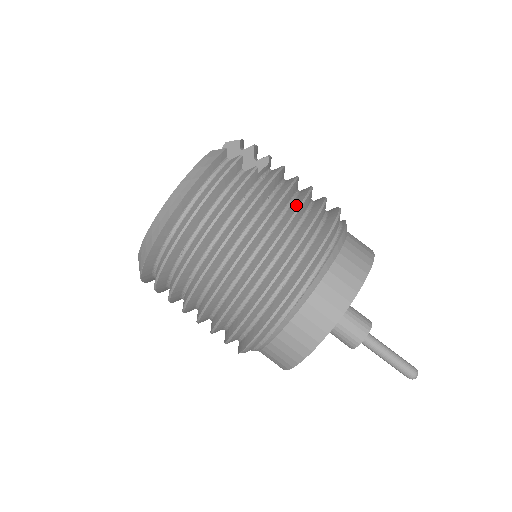
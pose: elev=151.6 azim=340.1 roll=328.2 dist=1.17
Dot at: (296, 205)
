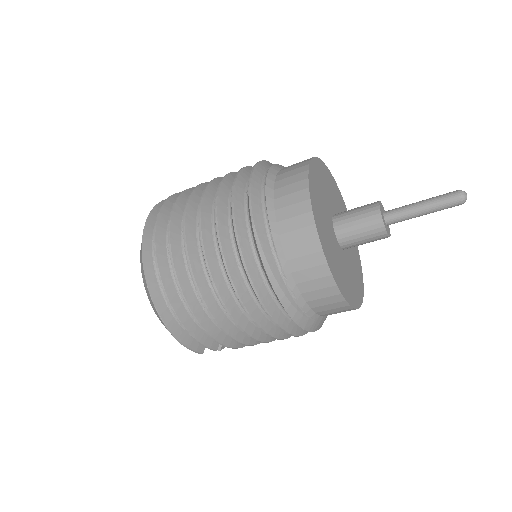
Dot at: occluded
